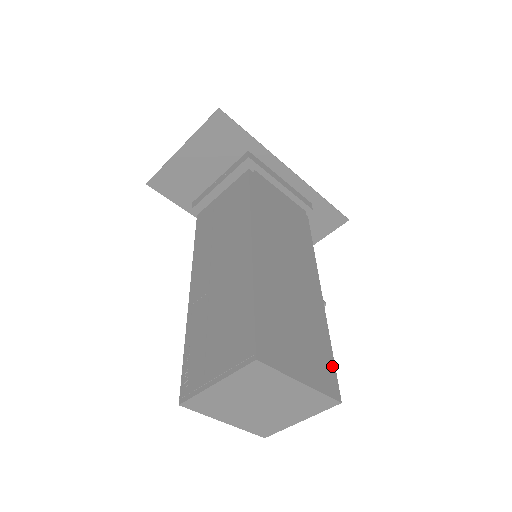
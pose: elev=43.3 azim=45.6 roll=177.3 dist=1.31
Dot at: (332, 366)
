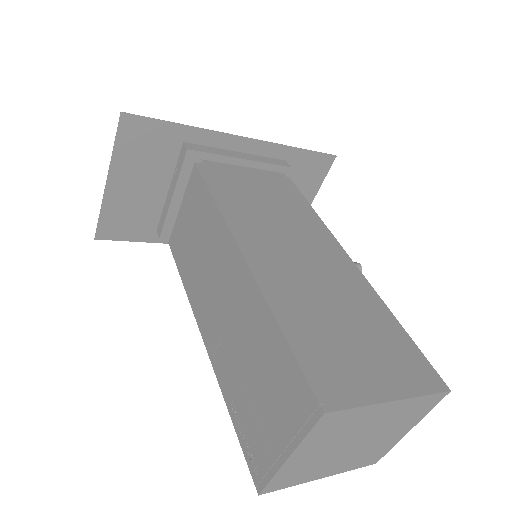
Dot at: (414, 349)
